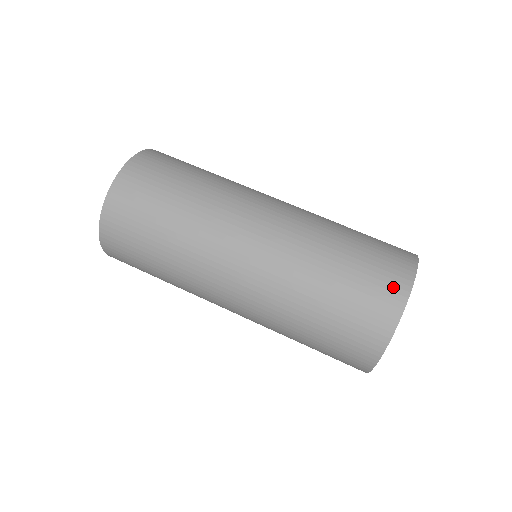
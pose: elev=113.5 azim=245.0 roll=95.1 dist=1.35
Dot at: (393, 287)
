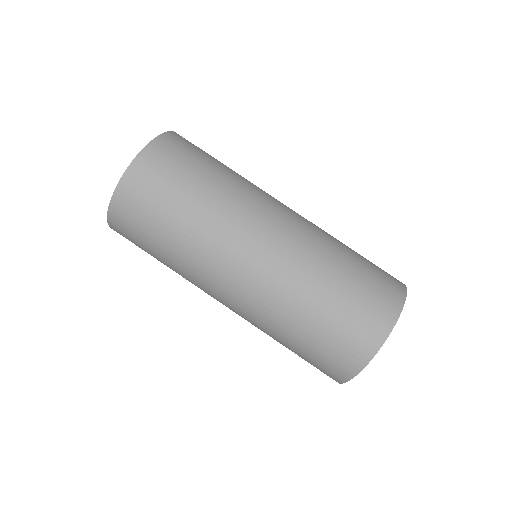
Dot at: (370, 333)
